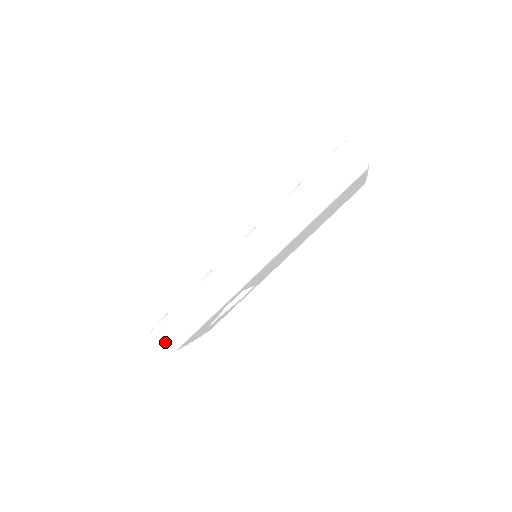
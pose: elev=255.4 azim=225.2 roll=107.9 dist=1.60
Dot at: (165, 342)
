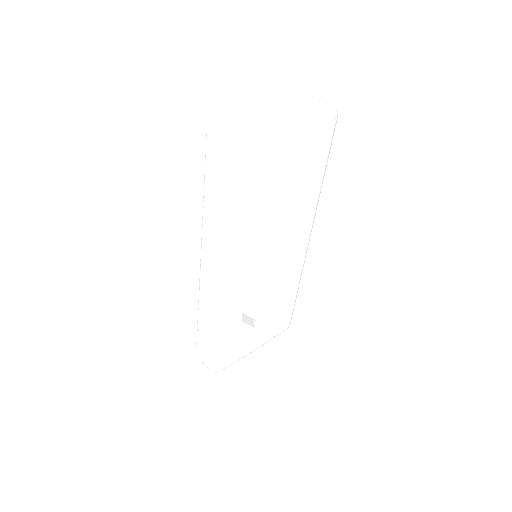
Dot at: (206, 366)
